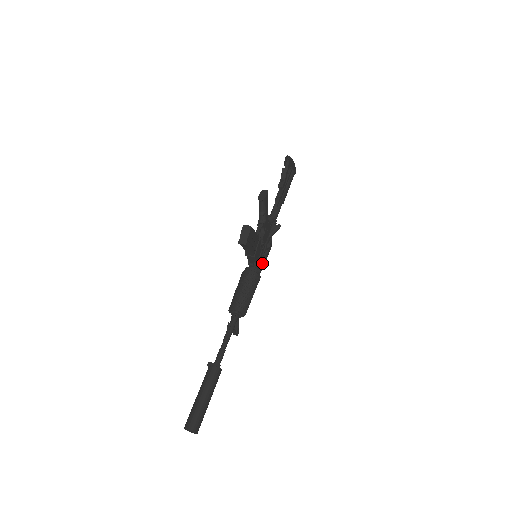
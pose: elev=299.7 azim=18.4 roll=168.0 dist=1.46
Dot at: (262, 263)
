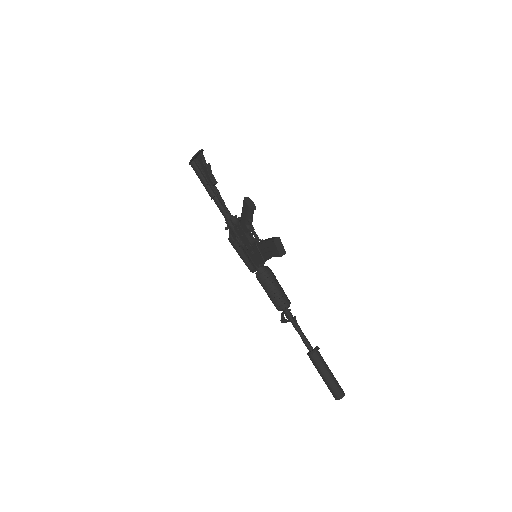
Dot at: (246, 258)
